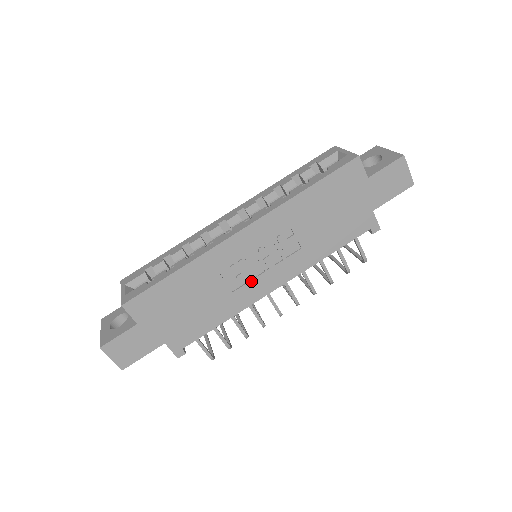
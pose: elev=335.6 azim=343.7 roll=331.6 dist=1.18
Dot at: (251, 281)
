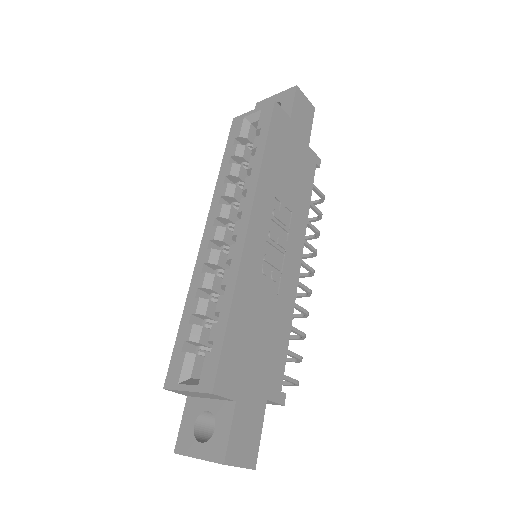
Dot at: (282, 272)
